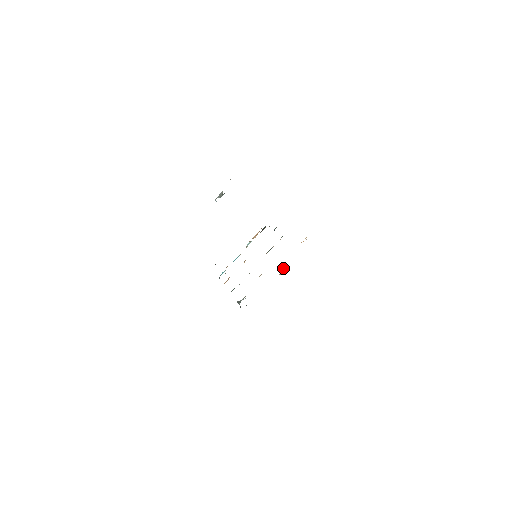
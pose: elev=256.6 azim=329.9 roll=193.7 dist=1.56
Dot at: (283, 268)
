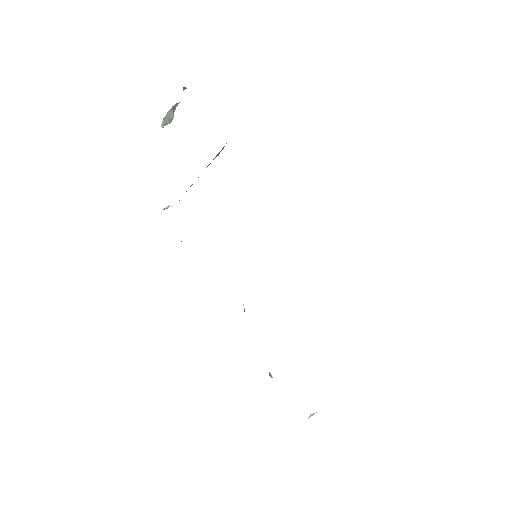
Dot at: occluded
